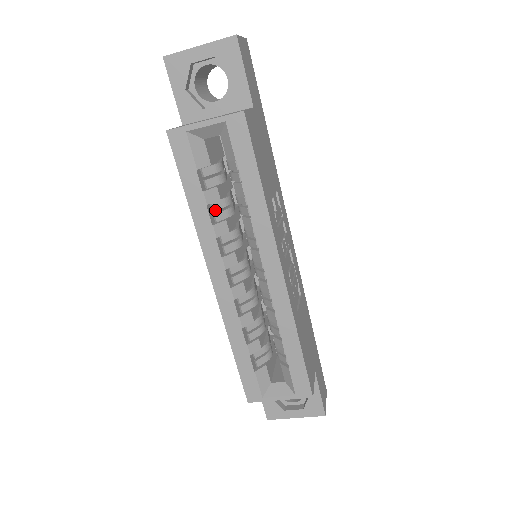
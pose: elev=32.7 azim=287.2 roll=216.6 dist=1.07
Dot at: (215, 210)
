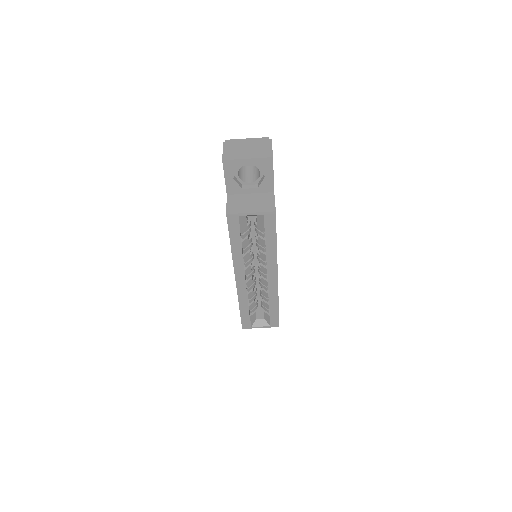
Dot at: (245, 248)
